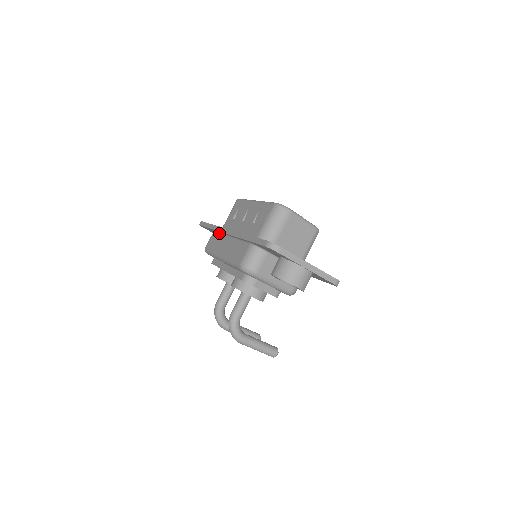
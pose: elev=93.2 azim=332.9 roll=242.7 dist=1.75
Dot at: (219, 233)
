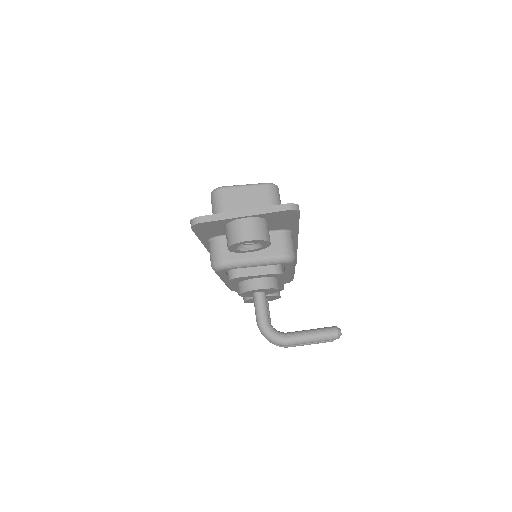
Dot at: occluded
